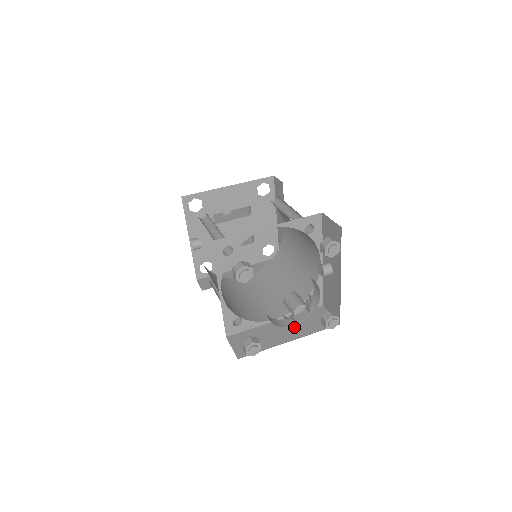
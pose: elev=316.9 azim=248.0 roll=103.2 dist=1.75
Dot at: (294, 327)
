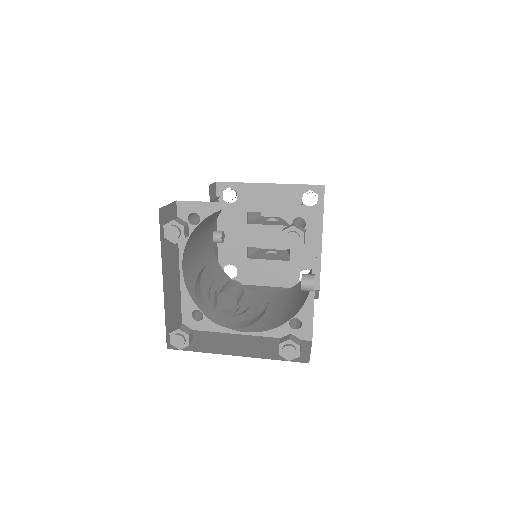
Dot at: (256, 346)
